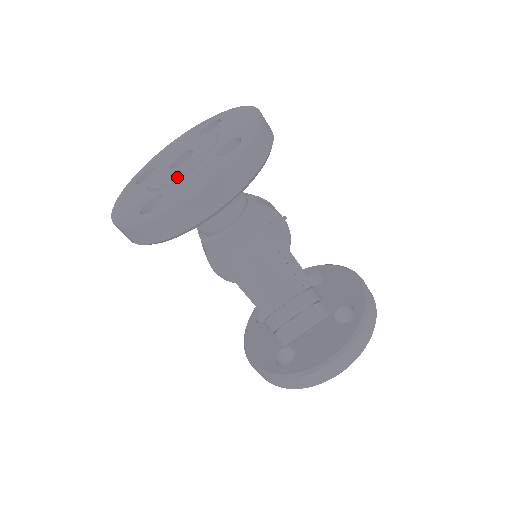
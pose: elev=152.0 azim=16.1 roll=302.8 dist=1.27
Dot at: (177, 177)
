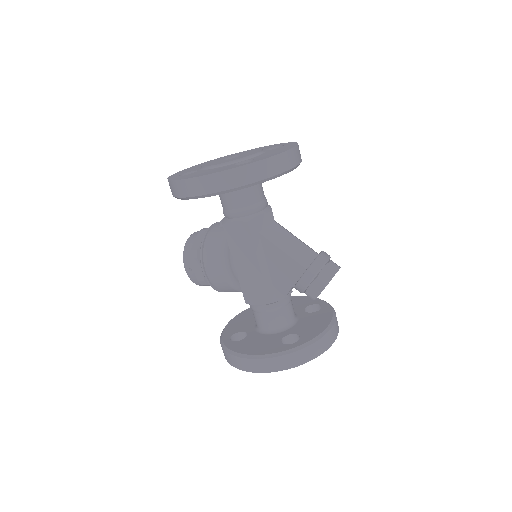
Dot at: (252, 154)
